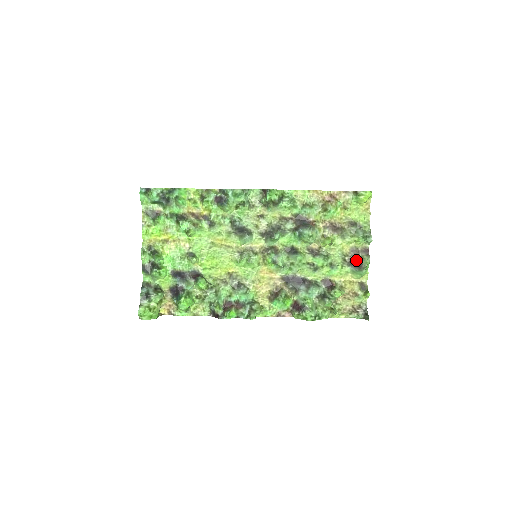
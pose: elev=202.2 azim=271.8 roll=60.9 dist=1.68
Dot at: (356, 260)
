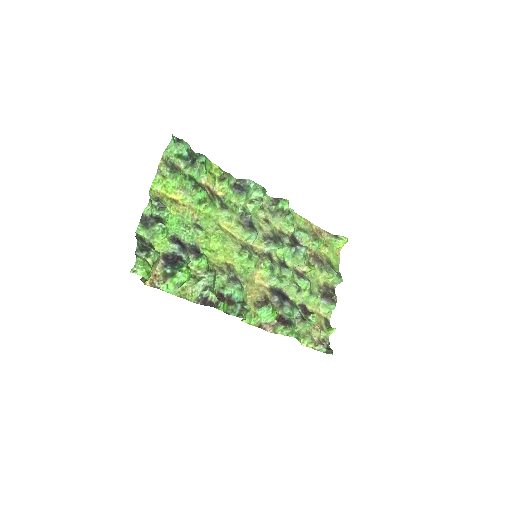
Dot at: (328, 294)
